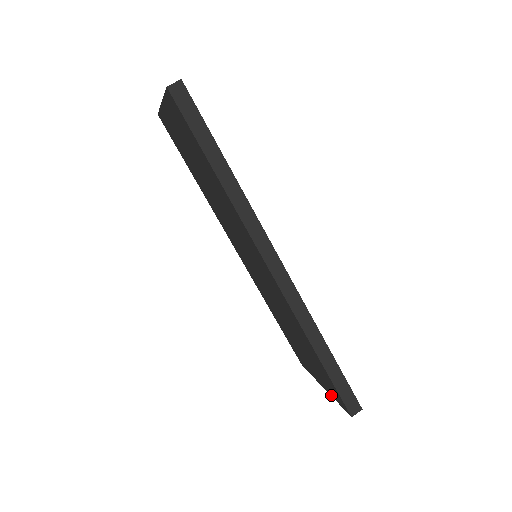
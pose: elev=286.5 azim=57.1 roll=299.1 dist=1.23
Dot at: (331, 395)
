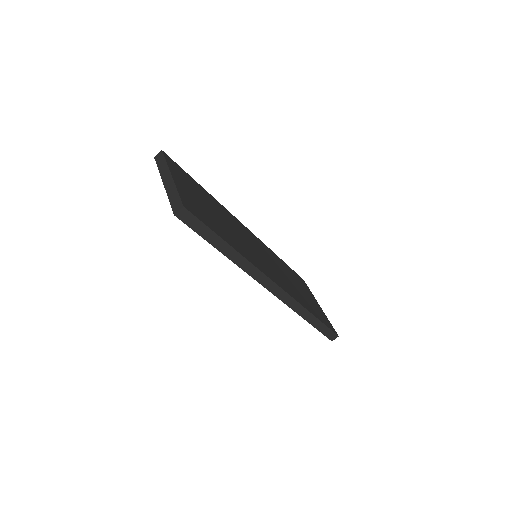
Dot at: occluded
